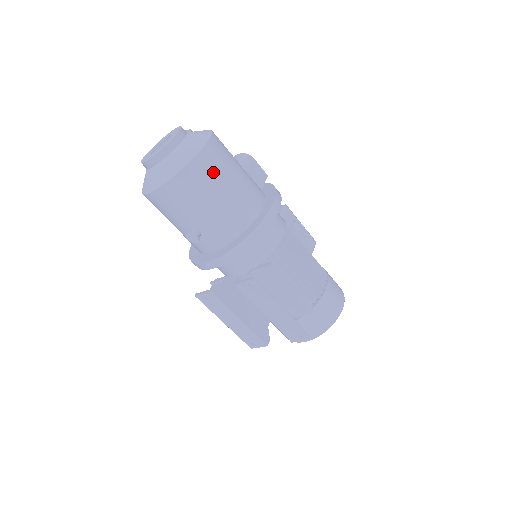
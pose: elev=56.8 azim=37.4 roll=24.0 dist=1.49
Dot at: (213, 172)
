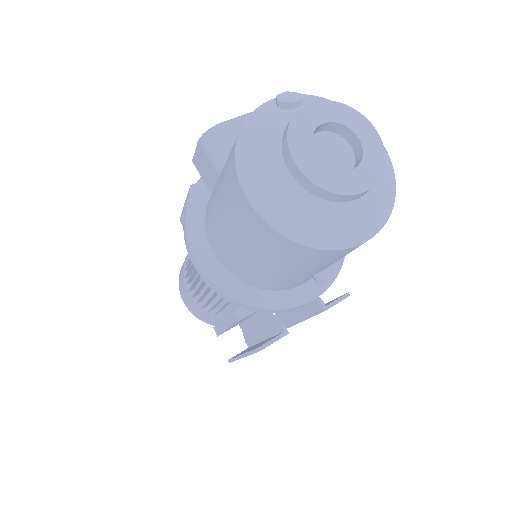
Dot at: occluded
